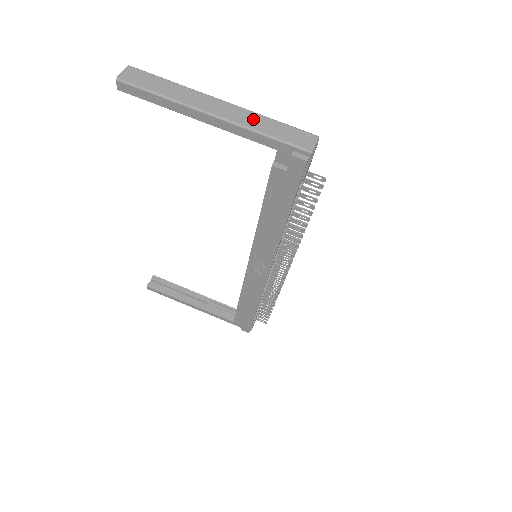
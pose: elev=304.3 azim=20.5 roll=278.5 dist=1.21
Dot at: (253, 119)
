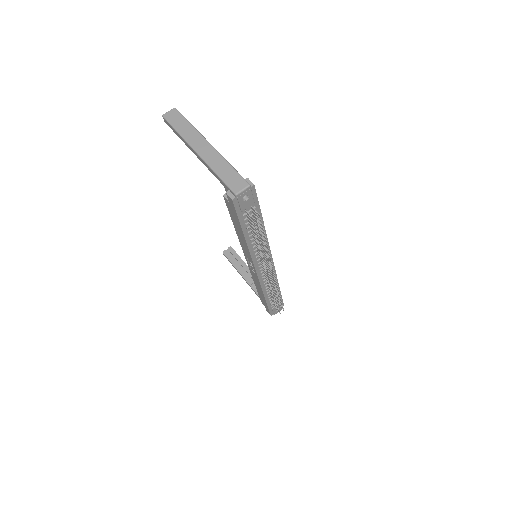
Dot at: (218, 161)
